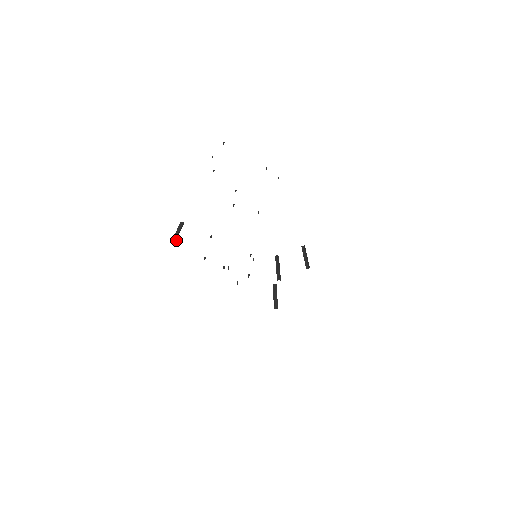
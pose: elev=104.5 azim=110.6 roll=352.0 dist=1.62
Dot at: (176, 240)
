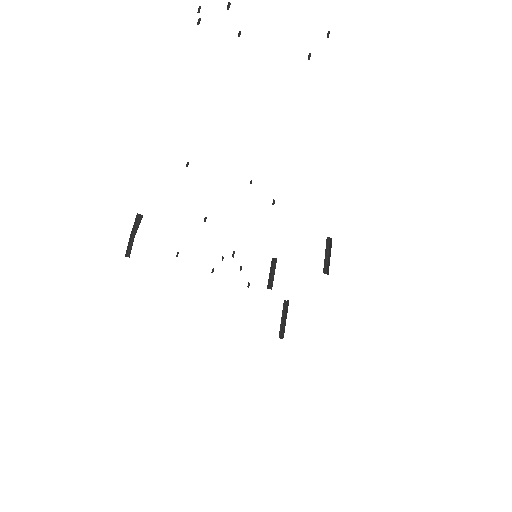
Dot at: (131, 246)
